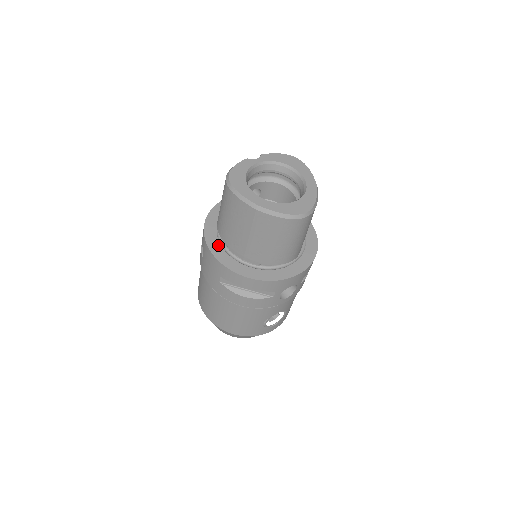
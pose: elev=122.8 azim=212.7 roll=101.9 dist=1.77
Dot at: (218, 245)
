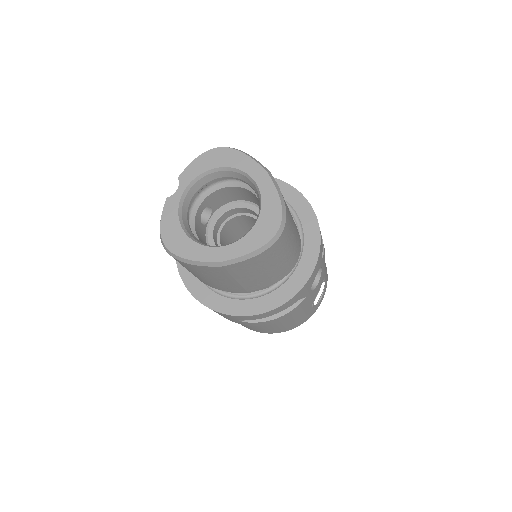
Dot at: (212, 294)
